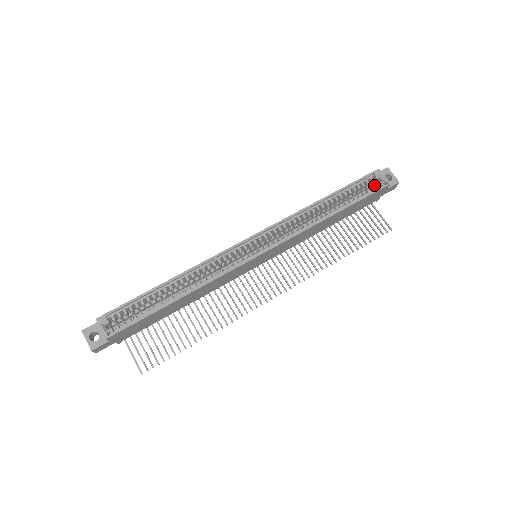
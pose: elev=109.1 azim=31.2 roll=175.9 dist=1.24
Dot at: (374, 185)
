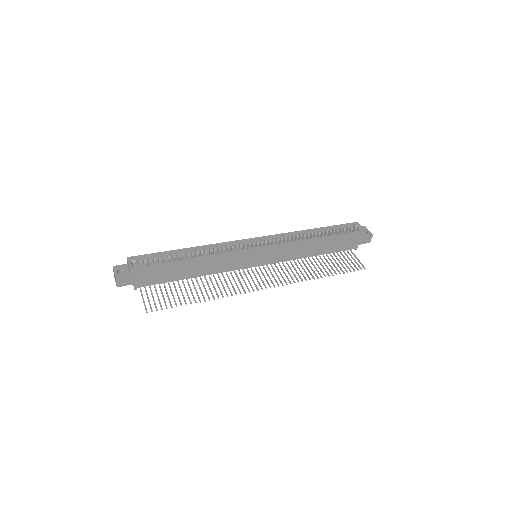
Dot at: (353, 231)
